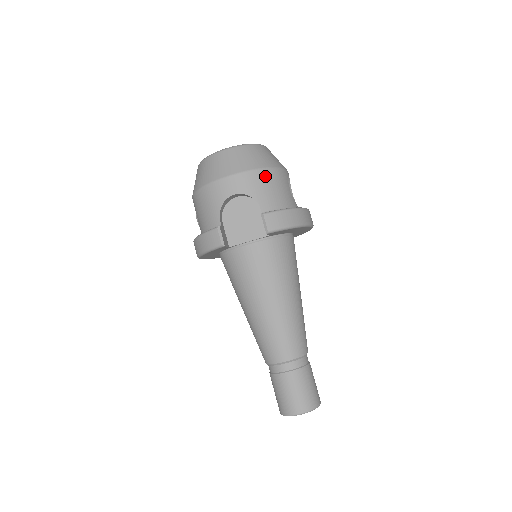
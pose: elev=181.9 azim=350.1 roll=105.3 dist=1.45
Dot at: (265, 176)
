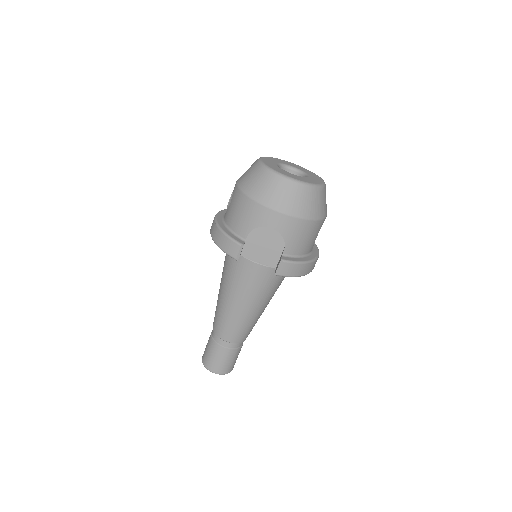
Dot at: (306, 226)
